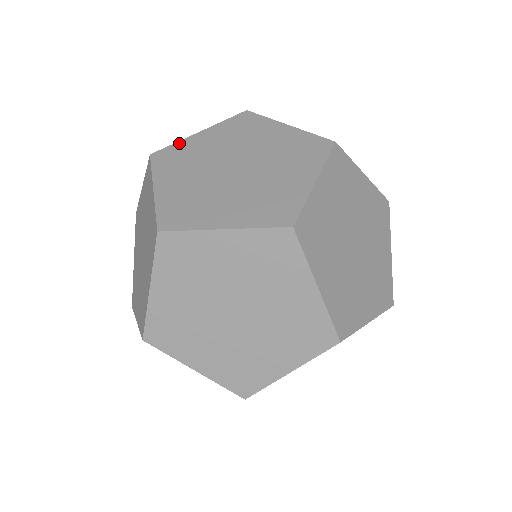
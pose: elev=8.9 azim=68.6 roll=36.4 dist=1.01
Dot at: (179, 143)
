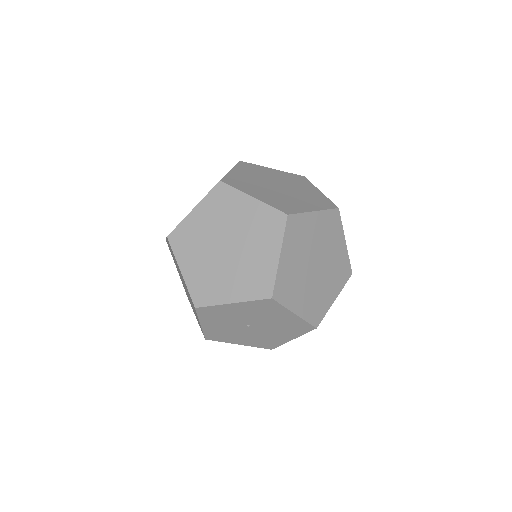
Dot at: (228, 175)
